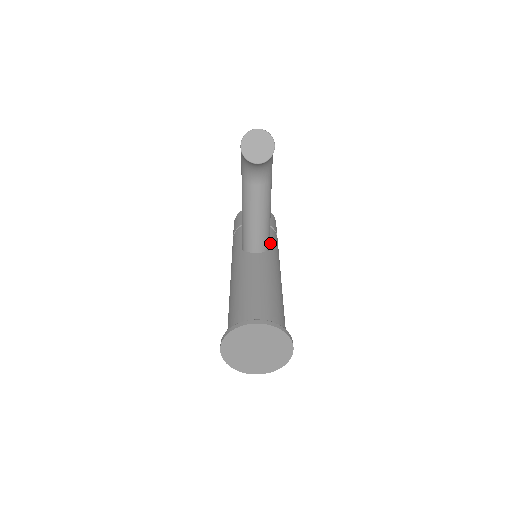
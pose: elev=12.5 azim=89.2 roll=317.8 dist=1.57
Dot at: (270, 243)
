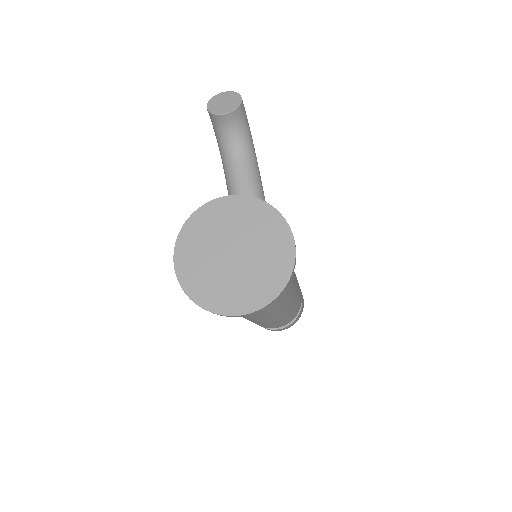
Dot at: occluded
